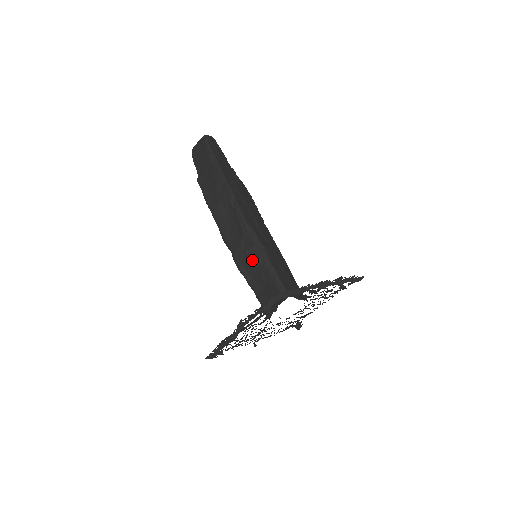
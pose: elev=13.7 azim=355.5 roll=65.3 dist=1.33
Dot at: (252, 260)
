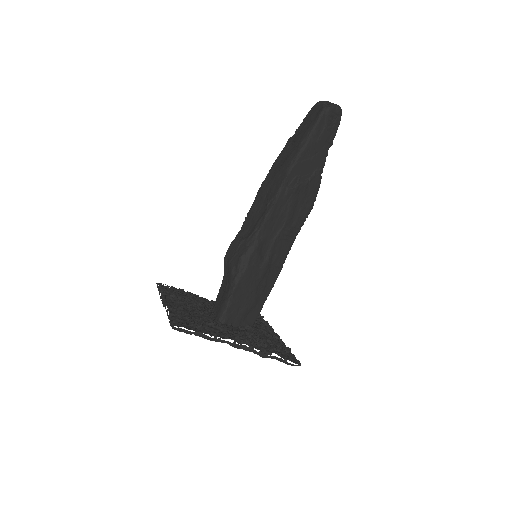
Dot at: (231, 265)
